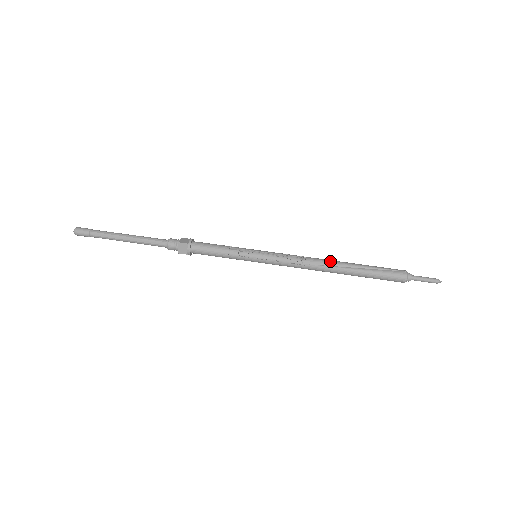
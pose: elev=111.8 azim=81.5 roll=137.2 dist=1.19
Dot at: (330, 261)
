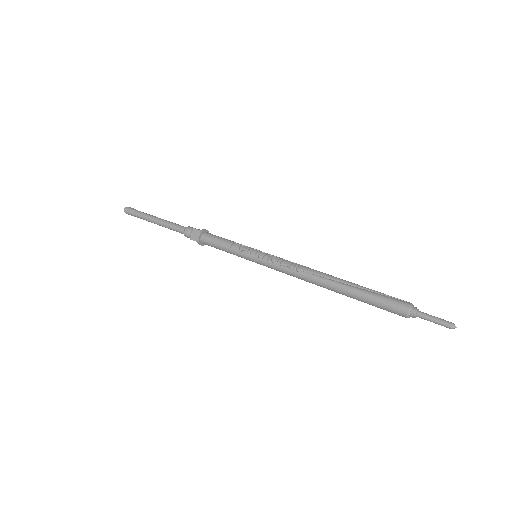
Dot at: occluded
